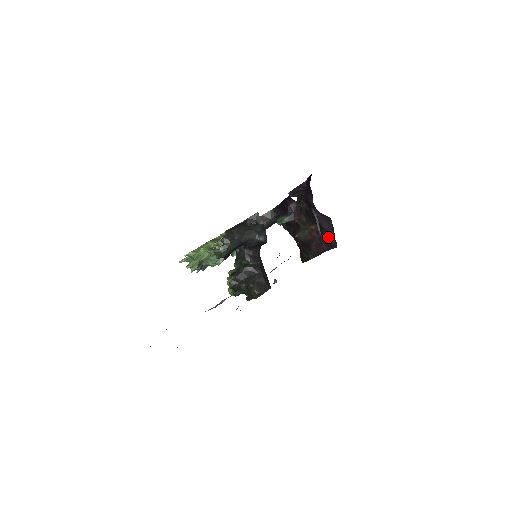
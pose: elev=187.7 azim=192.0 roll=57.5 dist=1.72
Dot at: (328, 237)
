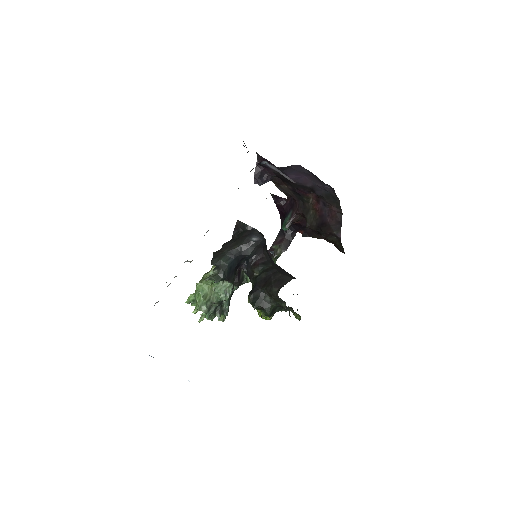
Dot at: (324, 193)
